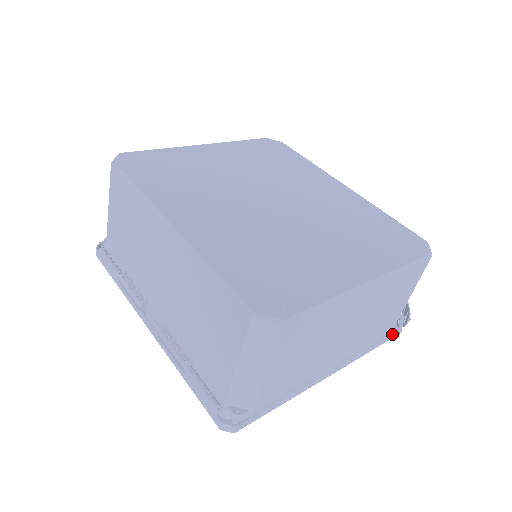
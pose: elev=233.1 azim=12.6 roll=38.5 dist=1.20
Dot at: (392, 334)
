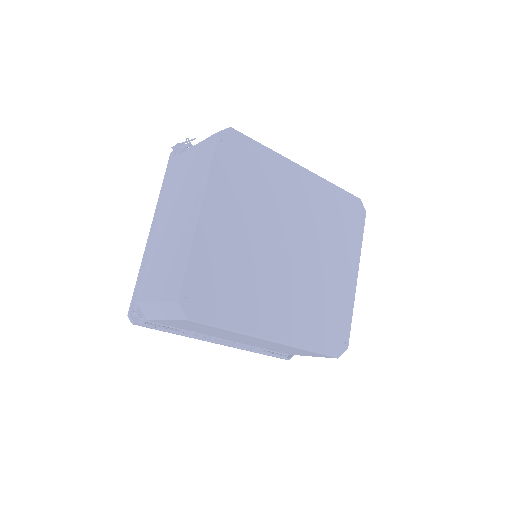
Dot at: occluded
